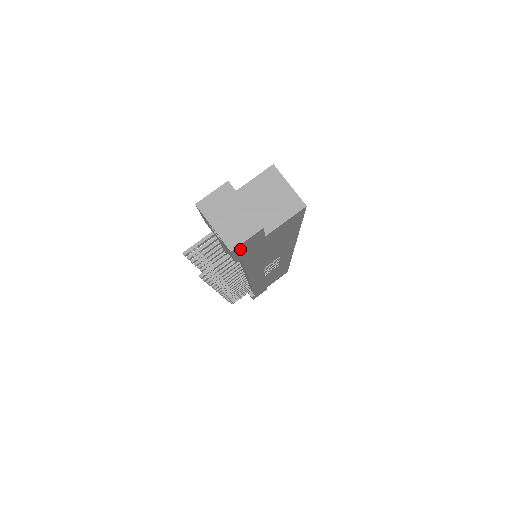
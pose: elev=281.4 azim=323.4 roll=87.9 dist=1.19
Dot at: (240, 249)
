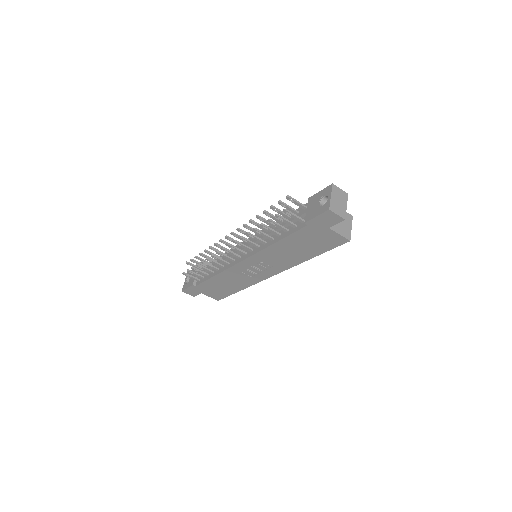
Dot at: (326, 216)
